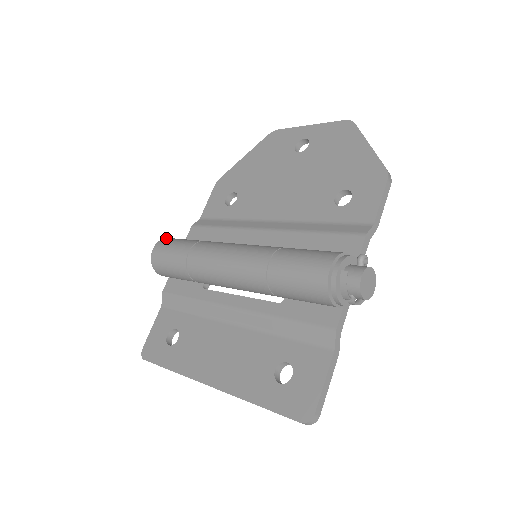
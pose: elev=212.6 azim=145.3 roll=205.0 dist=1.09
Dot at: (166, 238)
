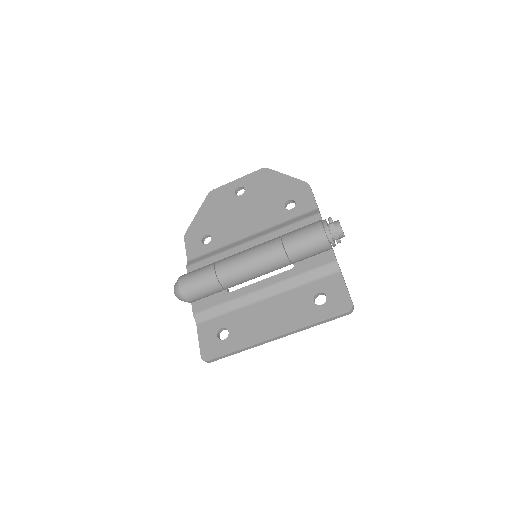
Dot at: occluded
